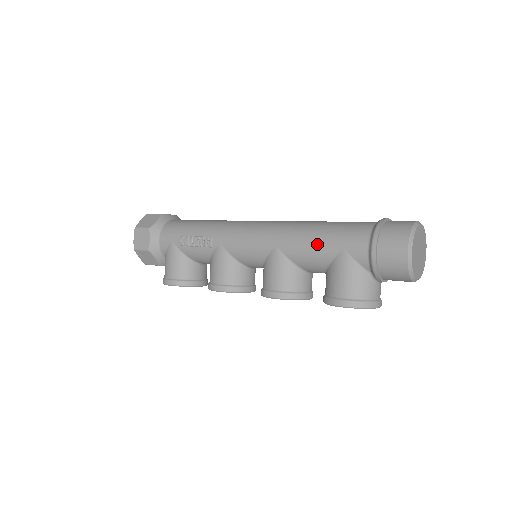
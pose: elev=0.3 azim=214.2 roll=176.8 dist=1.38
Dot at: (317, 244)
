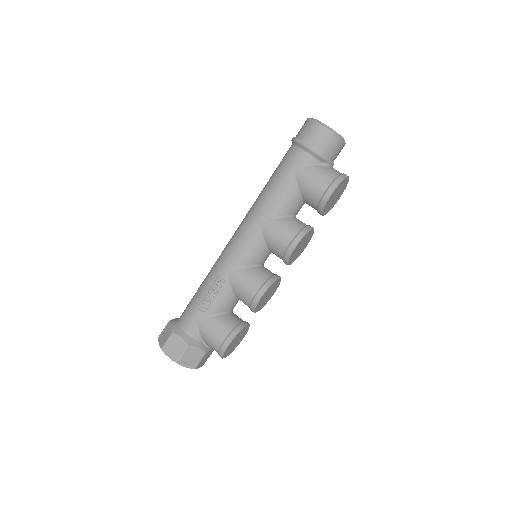
Dot at: (279, 187)
